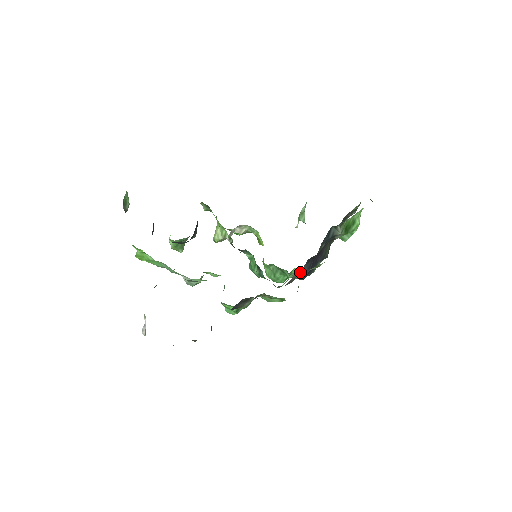
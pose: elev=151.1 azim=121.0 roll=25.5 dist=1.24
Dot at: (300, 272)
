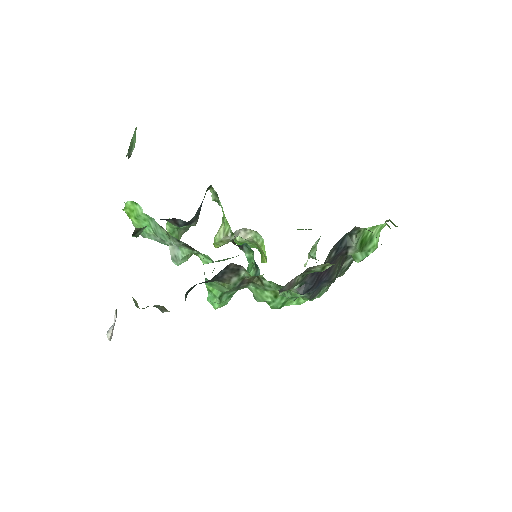
Dot at: (301, 284)
